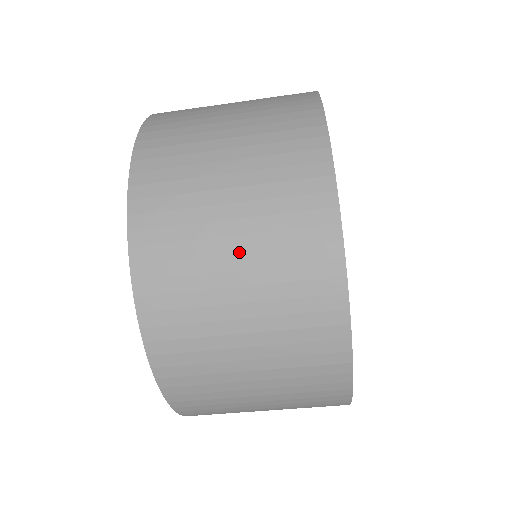
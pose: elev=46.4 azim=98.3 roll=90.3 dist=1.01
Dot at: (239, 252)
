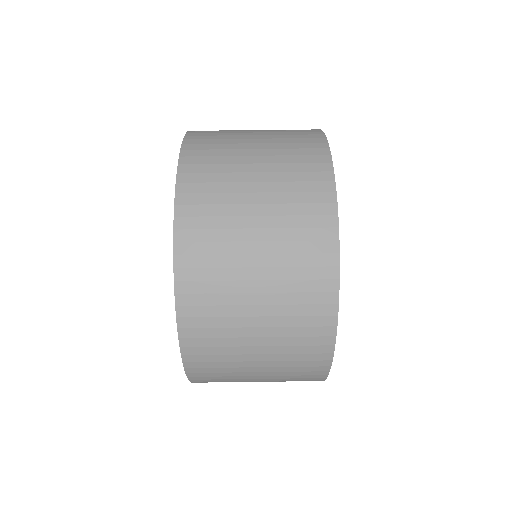
Dot at: (260, 215)
